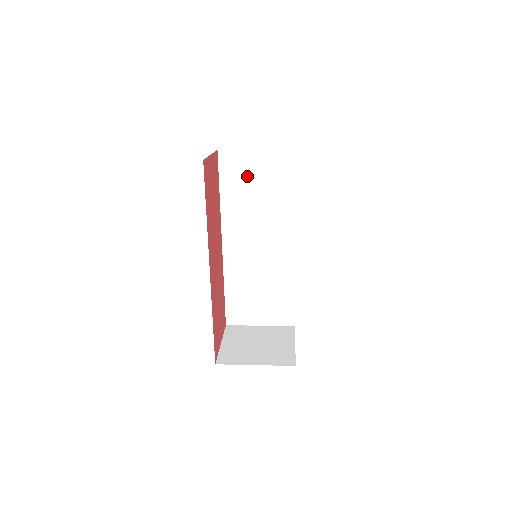
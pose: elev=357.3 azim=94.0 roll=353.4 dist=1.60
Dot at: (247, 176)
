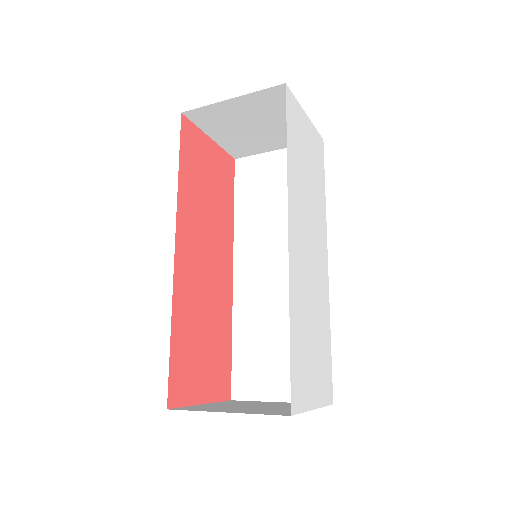
Dot at: (266, 182)
